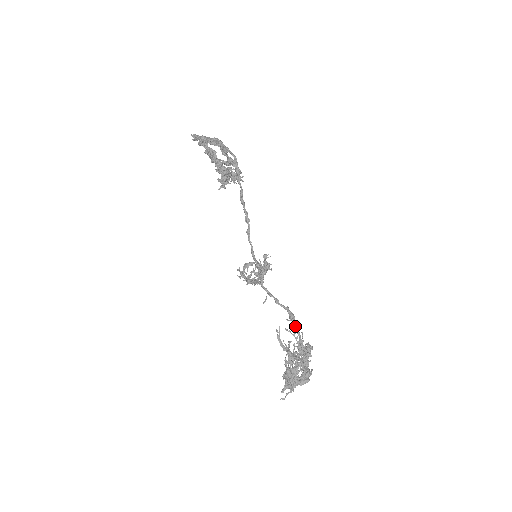
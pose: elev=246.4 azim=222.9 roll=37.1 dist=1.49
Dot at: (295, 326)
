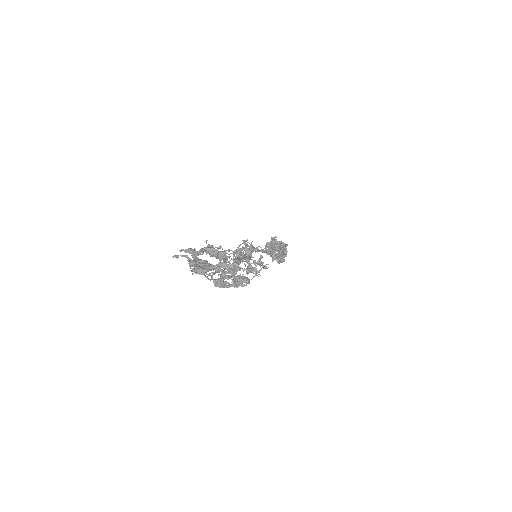
Dot at: (246, 255)
